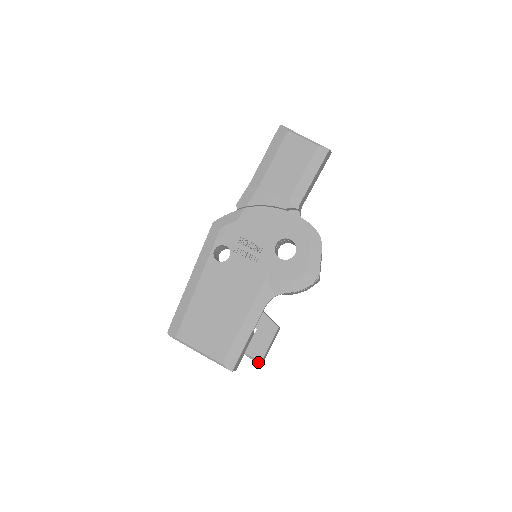
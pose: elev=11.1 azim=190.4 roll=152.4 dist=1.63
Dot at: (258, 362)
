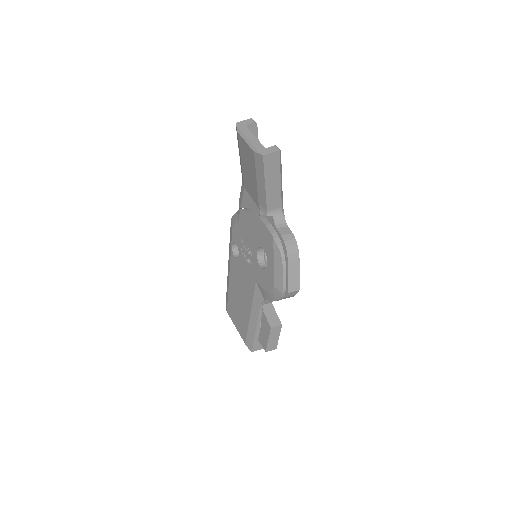
Dot at: (265, 351)
